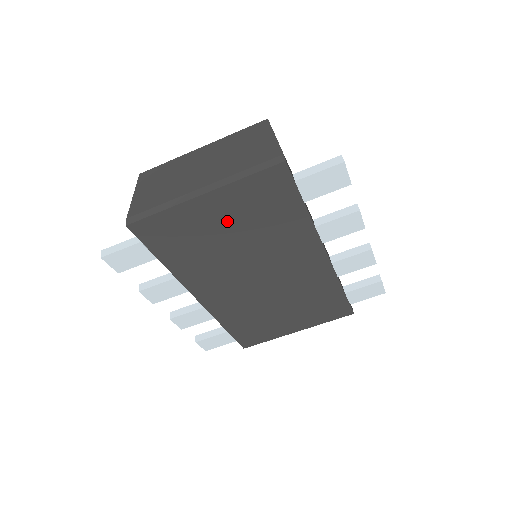
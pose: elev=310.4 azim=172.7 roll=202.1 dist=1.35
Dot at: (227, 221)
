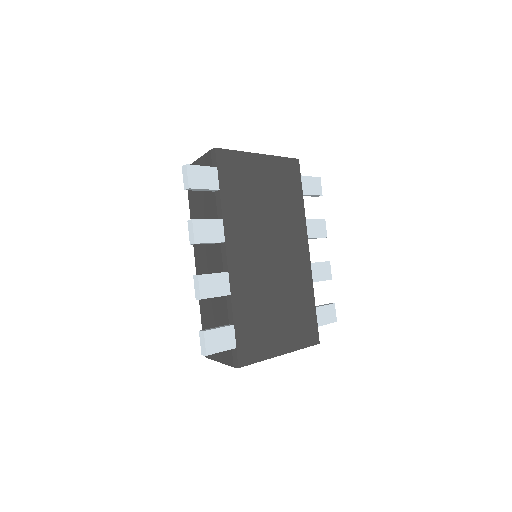
Dot at: (266, 183)
